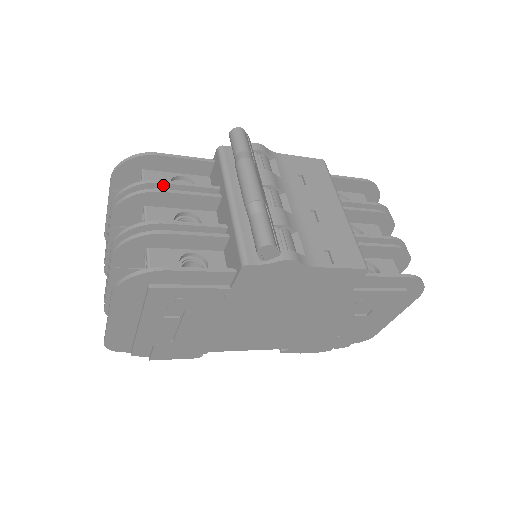
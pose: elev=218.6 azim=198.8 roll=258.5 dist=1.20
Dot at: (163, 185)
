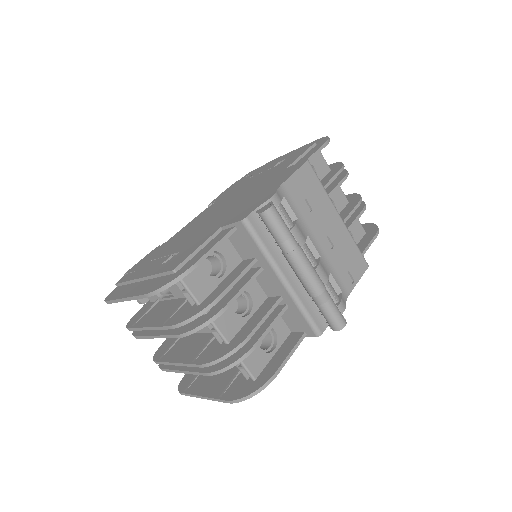
Dot at: (222, 296)
